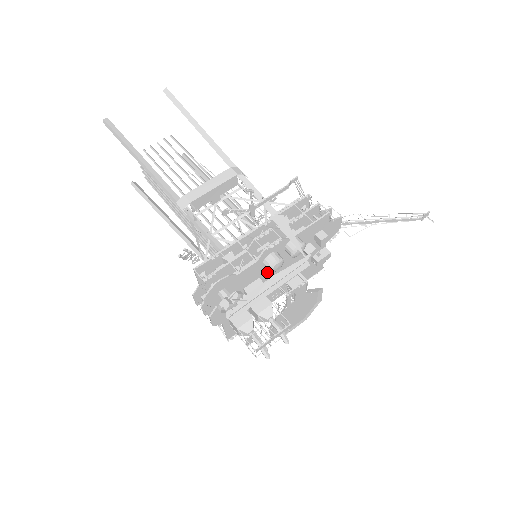
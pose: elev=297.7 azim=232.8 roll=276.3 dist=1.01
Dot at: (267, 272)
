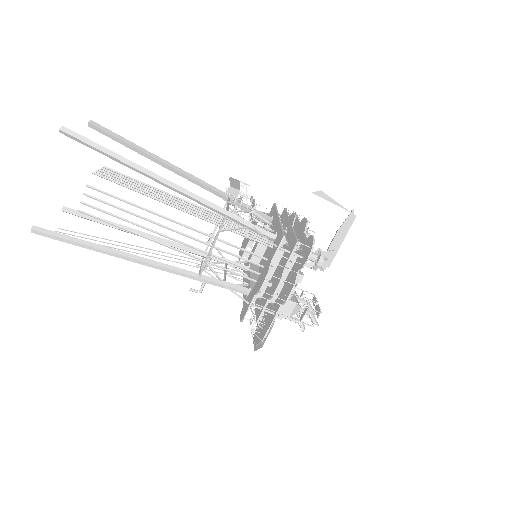
Dot at: occluded
